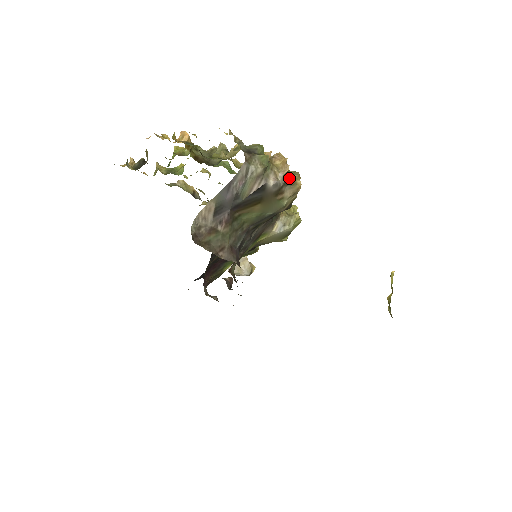
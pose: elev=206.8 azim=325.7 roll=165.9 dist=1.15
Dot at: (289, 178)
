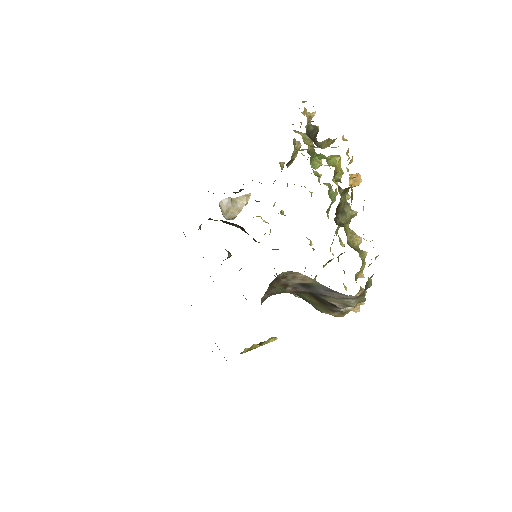
Dot at: occluded
